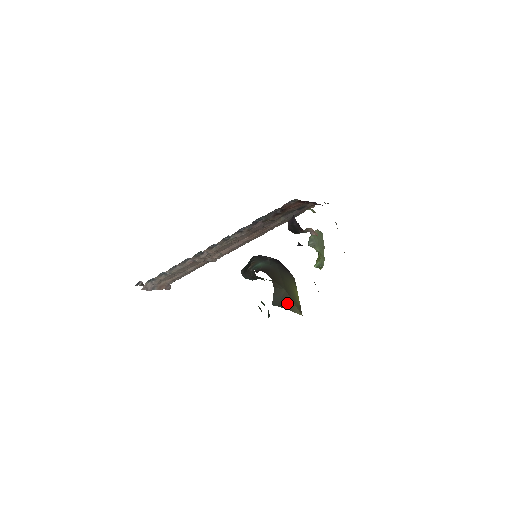
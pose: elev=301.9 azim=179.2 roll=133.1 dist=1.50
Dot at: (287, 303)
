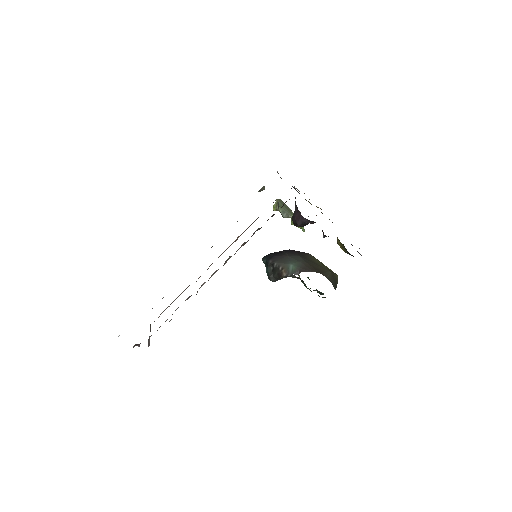
Dot at: (335, 279)
